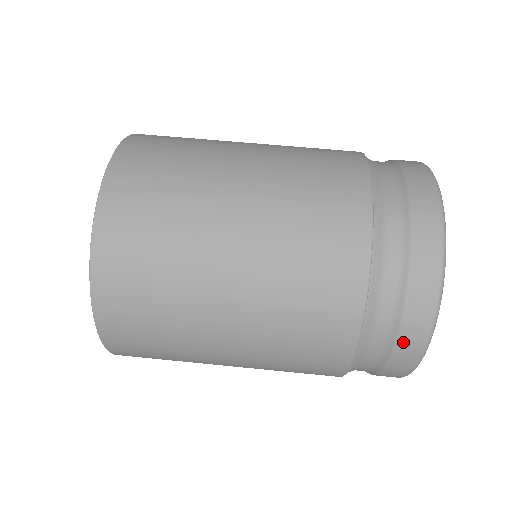
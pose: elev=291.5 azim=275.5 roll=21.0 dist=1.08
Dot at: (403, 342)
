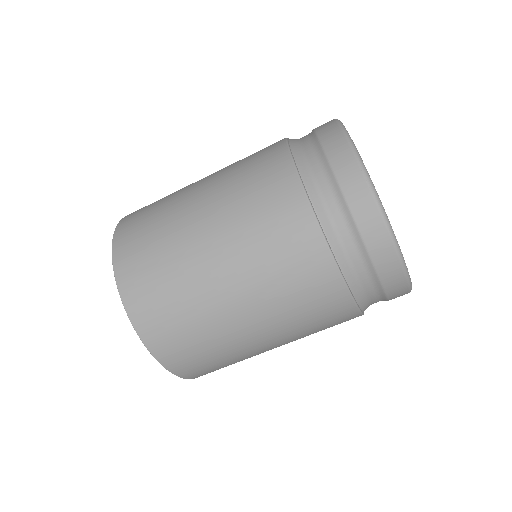
Dot at: (387, 282)
